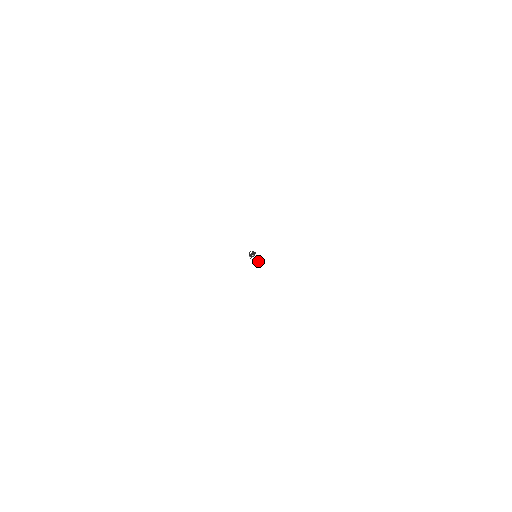
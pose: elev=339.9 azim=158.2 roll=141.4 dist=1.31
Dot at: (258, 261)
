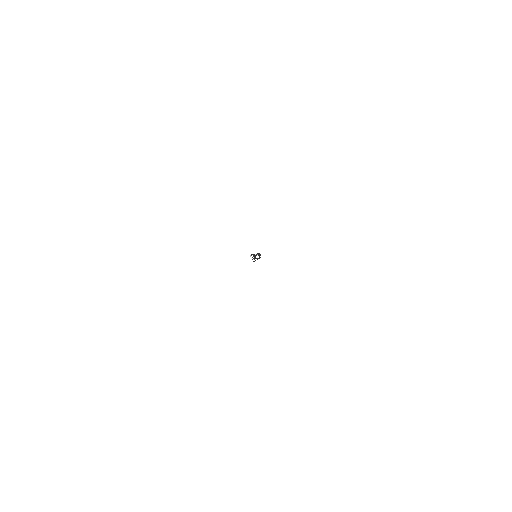
Dot at: occluded
